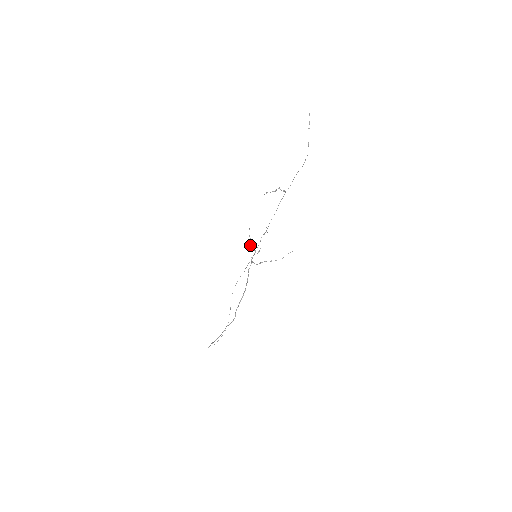
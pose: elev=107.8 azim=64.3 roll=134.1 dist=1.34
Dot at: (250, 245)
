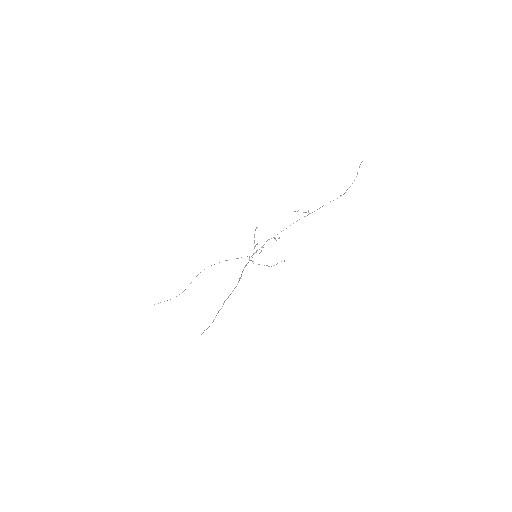
Dot at: occluded
